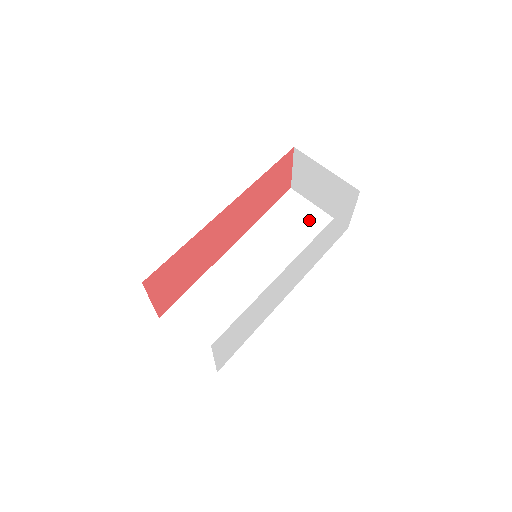
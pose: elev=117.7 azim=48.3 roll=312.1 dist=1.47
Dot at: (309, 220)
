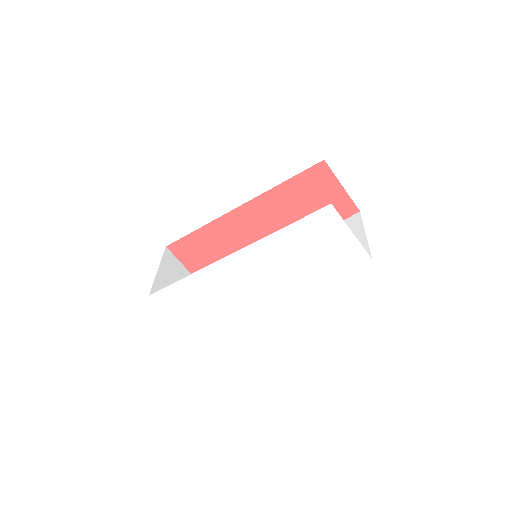
Dot at: occluded
